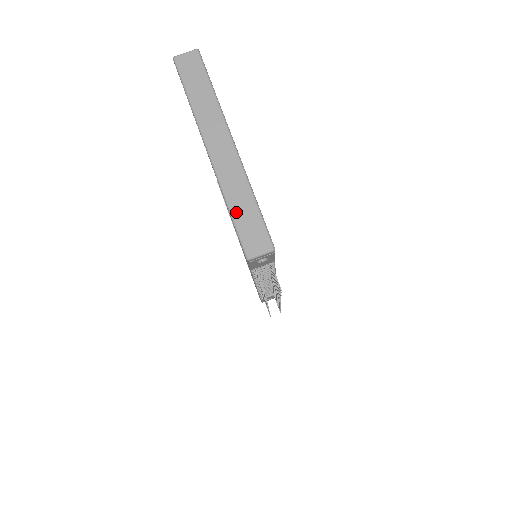
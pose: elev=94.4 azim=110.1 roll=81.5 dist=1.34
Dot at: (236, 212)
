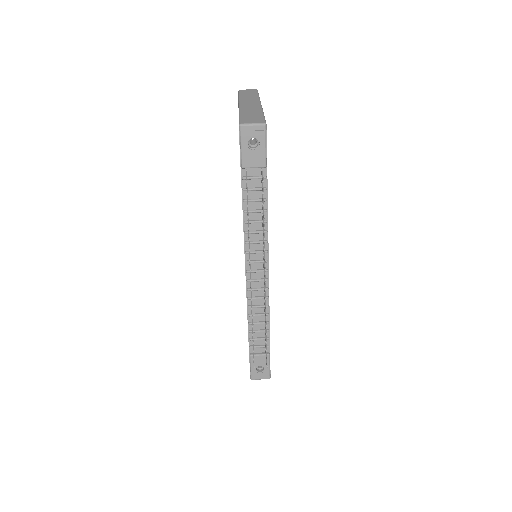
Dot at: (244, 114)
